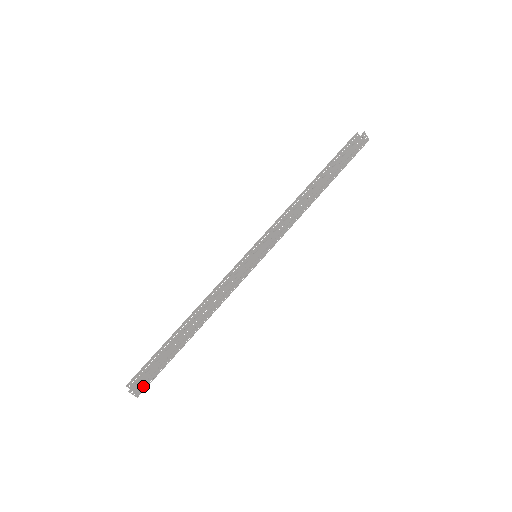
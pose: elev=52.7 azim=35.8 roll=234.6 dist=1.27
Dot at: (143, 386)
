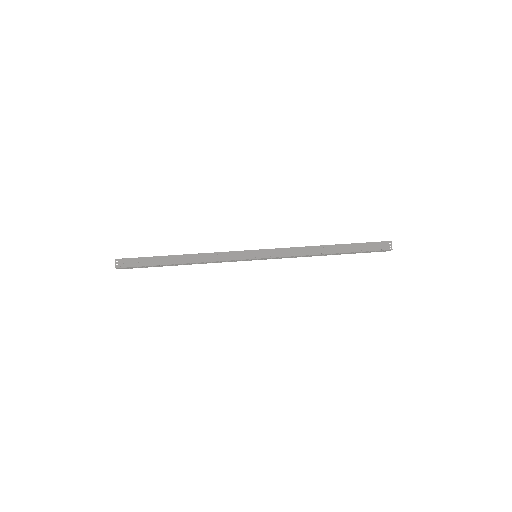
Dot at: (125, 264)
